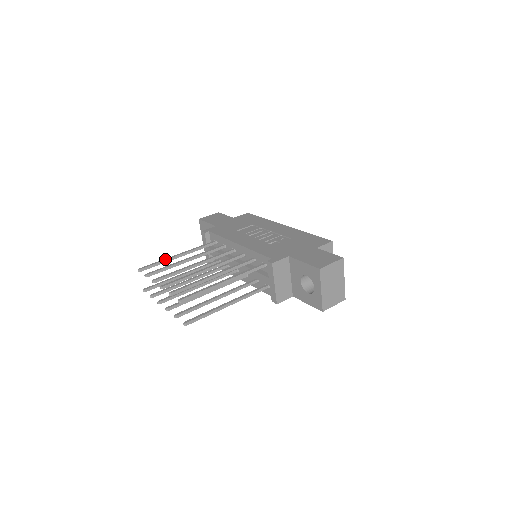
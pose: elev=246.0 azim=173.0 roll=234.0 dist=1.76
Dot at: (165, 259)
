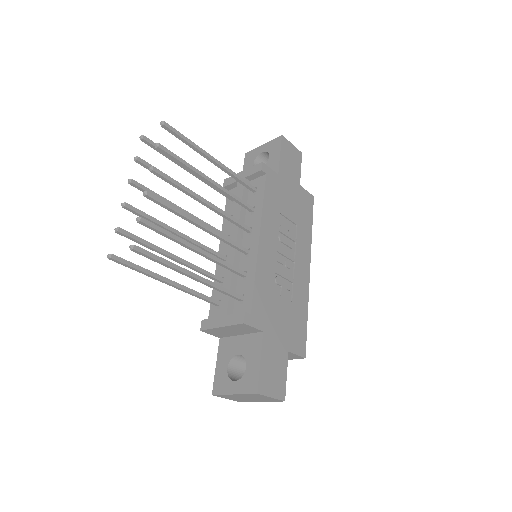
Dot at: (198, 147)
